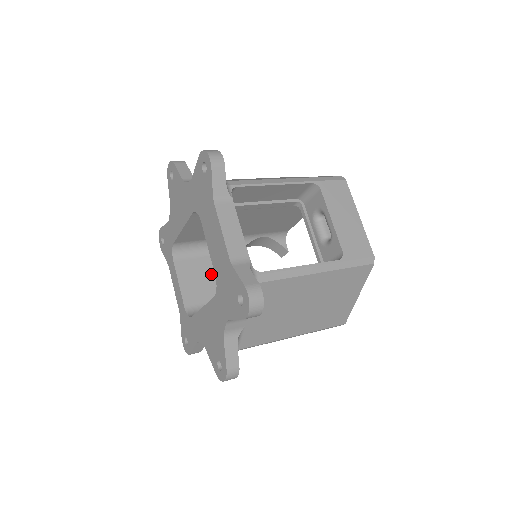
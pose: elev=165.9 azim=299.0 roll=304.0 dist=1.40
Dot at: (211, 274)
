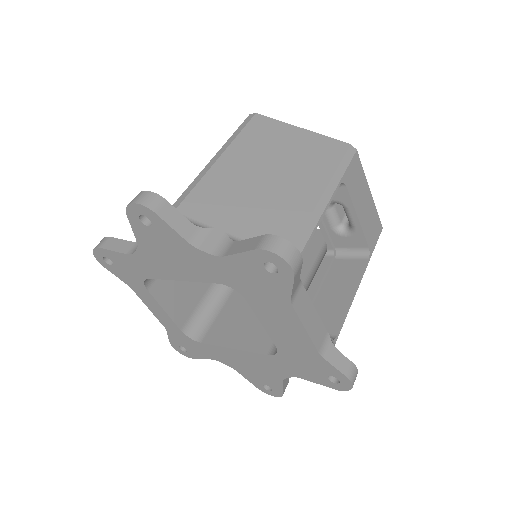
Dot at: occluded
